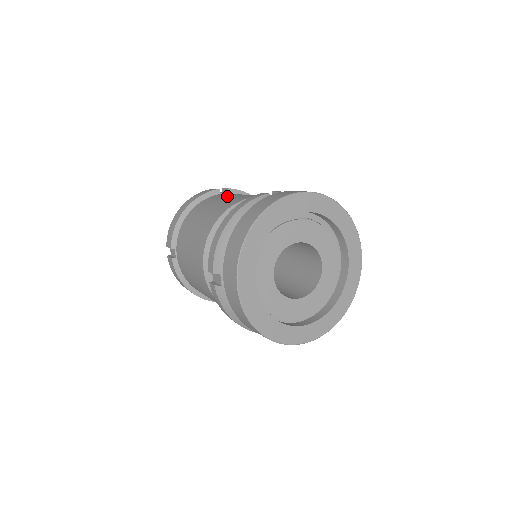
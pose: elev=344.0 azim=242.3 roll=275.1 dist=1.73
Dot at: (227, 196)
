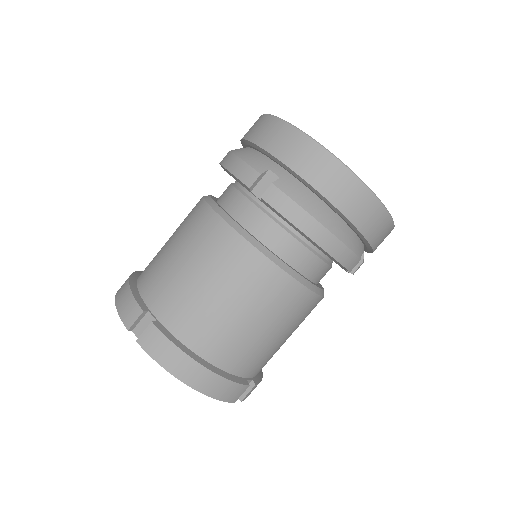
Dot at: occluded
